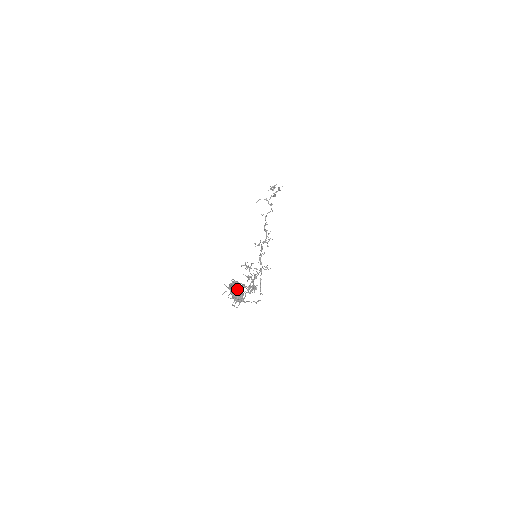
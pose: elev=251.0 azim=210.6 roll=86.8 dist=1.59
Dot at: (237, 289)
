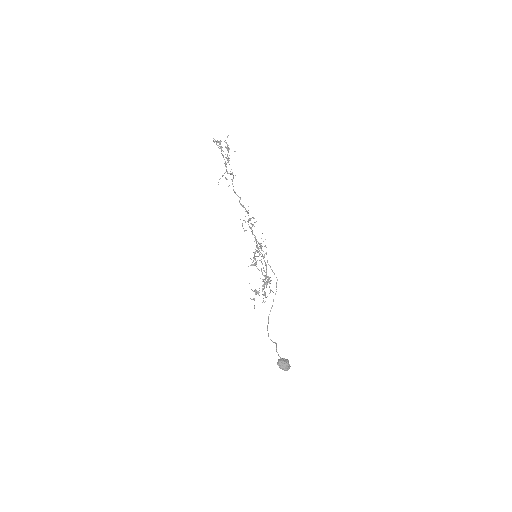
Dot at: (285, 368)
